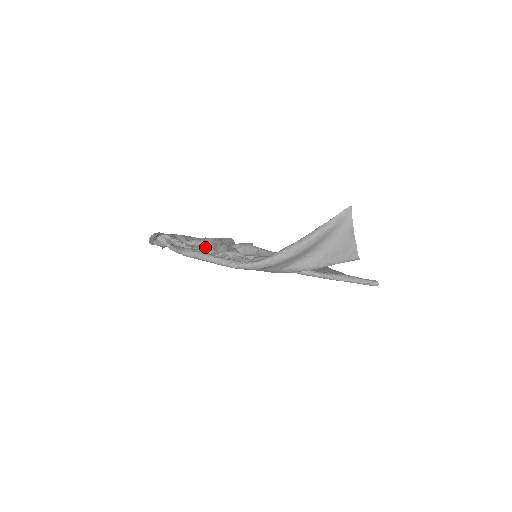
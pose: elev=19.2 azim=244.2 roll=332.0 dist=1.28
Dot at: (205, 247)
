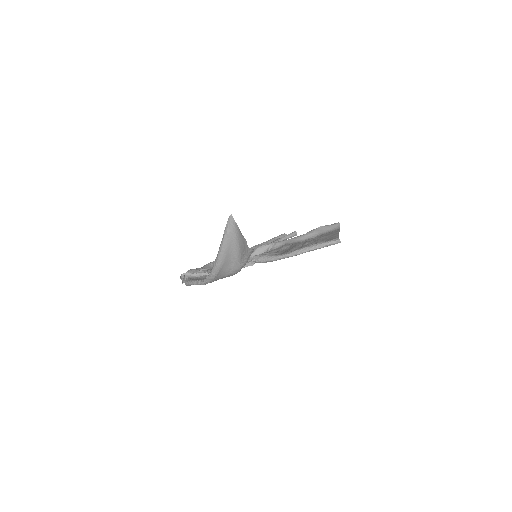
Dot at: occluded
